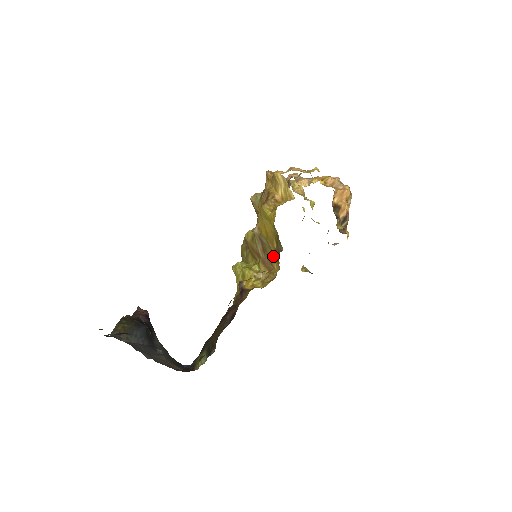
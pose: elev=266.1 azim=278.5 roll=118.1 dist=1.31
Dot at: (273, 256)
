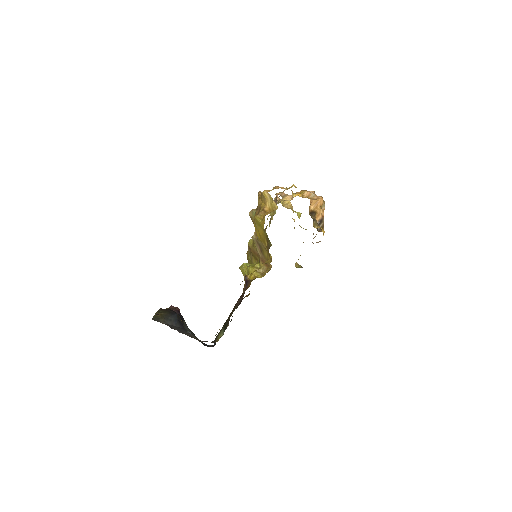
Dot at: occluded
